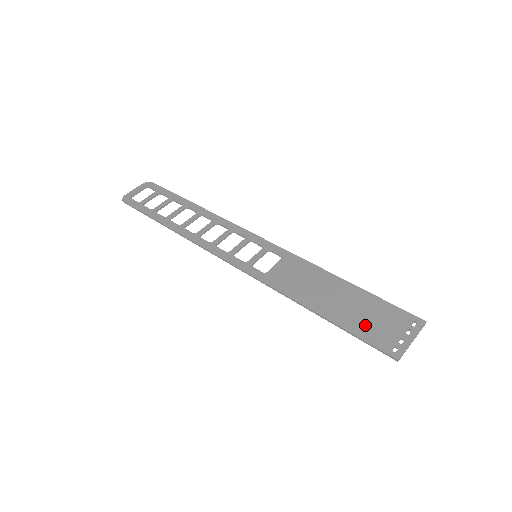
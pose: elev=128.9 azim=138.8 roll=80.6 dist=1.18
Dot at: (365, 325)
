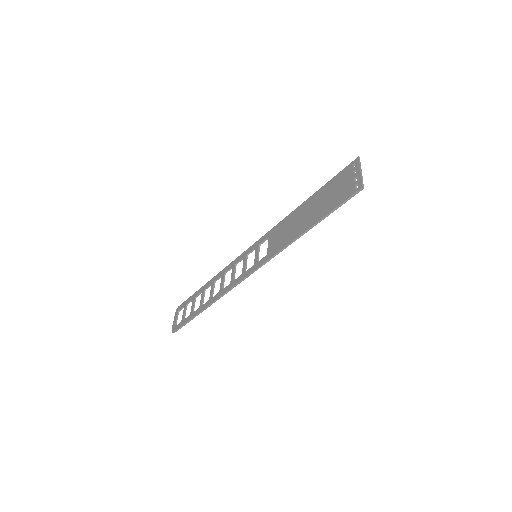
Dot at: (333, 200)
